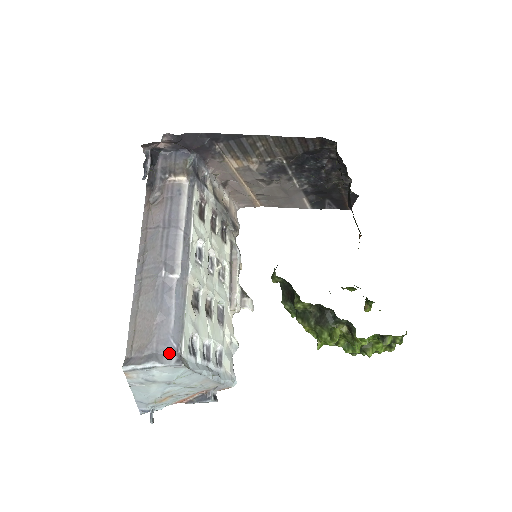
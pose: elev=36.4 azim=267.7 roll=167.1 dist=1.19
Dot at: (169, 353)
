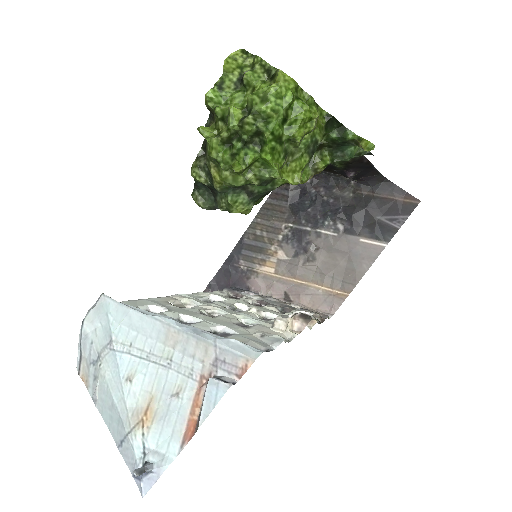
Dot at: occluded
